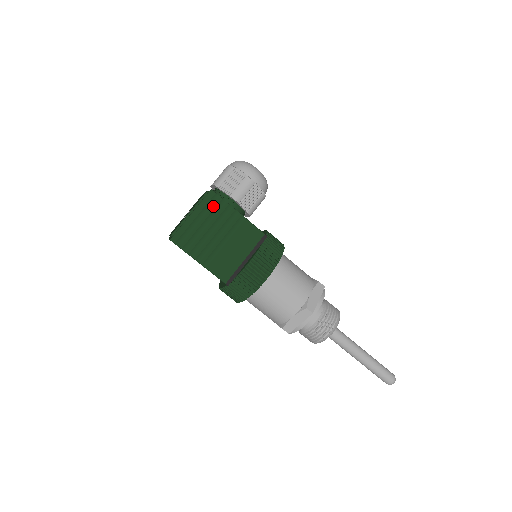
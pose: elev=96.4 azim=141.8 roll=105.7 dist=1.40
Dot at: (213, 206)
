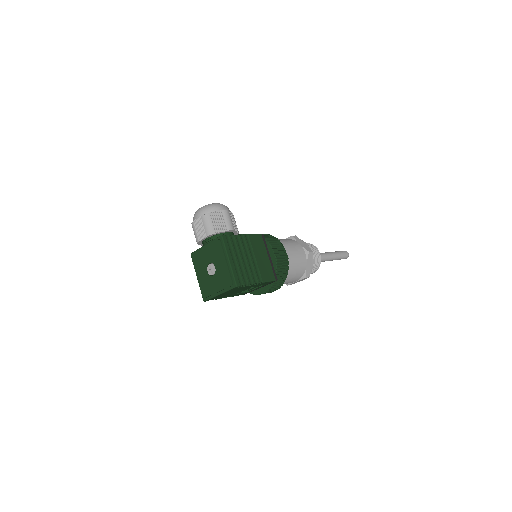
Dot at: (231, 244)
